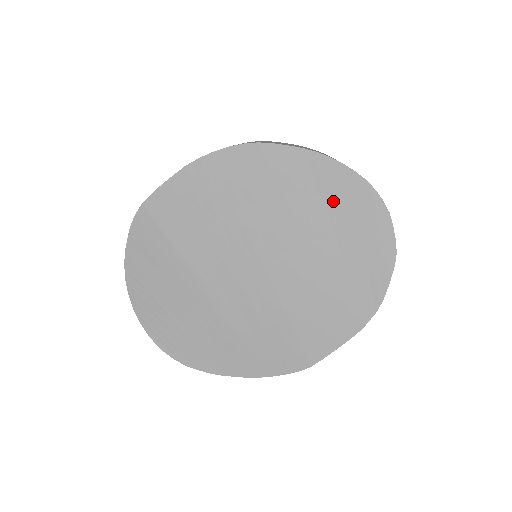
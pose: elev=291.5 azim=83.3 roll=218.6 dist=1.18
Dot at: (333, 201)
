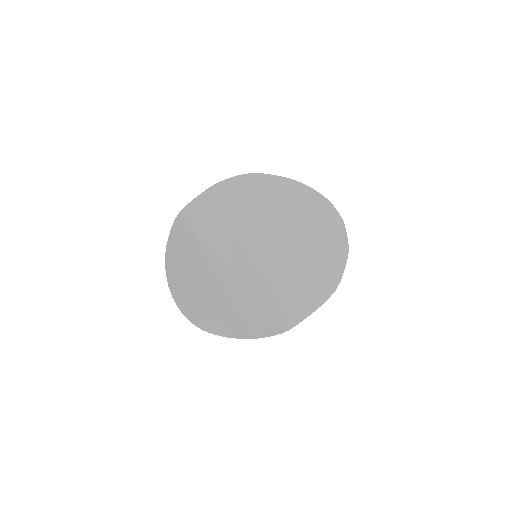
Dot at: (305, 212)
